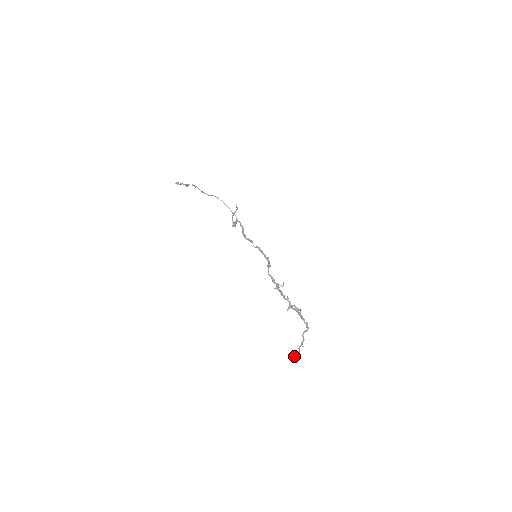
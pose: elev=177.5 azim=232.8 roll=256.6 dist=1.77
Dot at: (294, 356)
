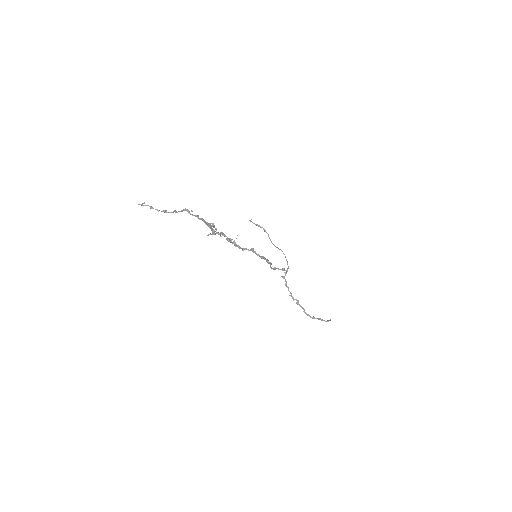
Dot at: (147, 205)
